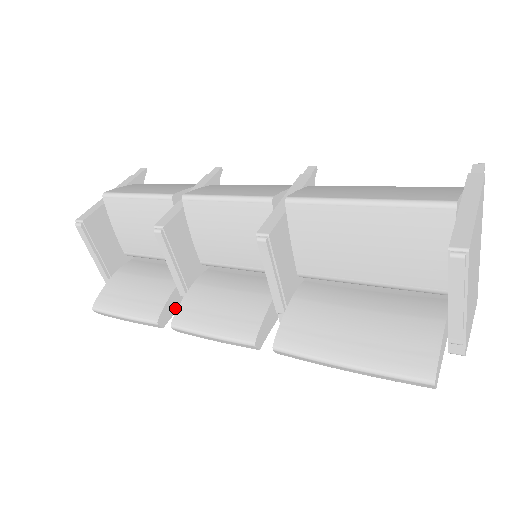
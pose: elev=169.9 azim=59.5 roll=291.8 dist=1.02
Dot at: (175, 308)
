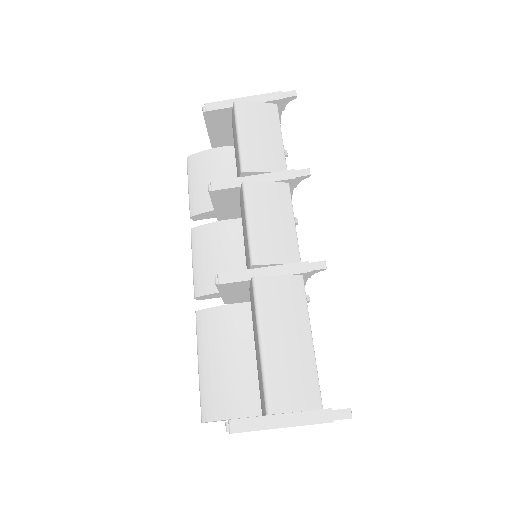
Dot at: (211, 216)
